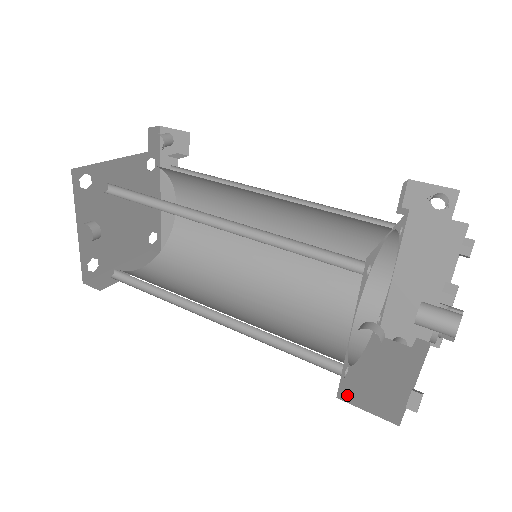
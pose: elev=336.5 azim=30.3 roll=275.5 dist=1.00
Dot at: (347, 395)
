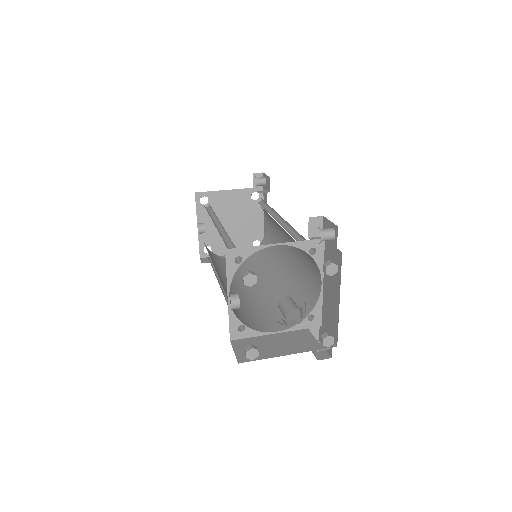
Dot at: (237, 342)
